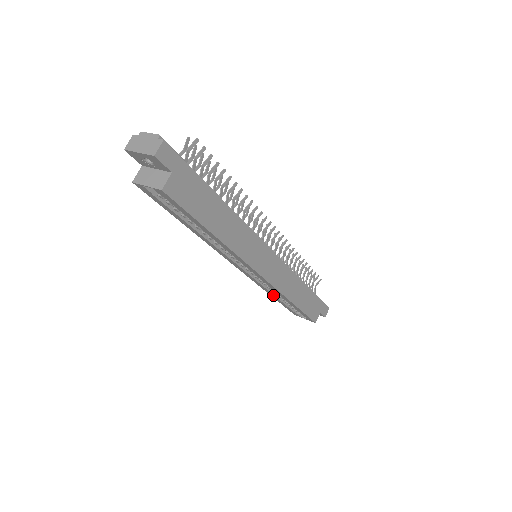
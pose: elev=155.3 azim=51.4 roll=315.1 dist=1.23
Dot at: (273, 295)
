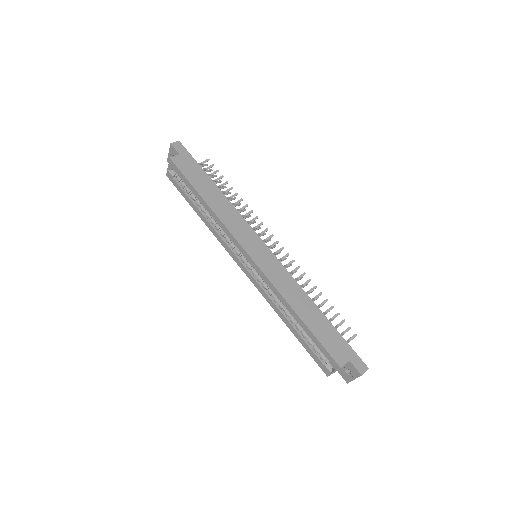
Dot at: (284, 318)
